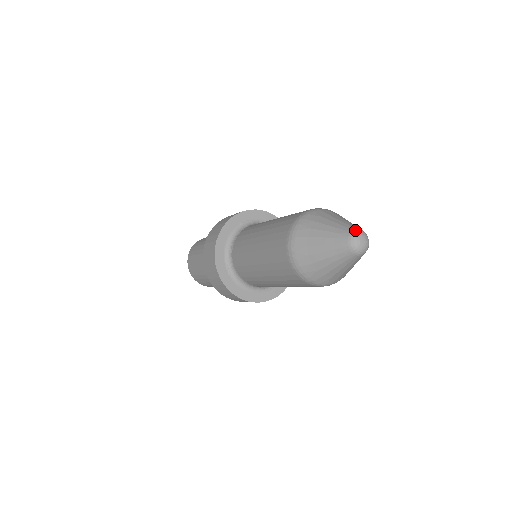
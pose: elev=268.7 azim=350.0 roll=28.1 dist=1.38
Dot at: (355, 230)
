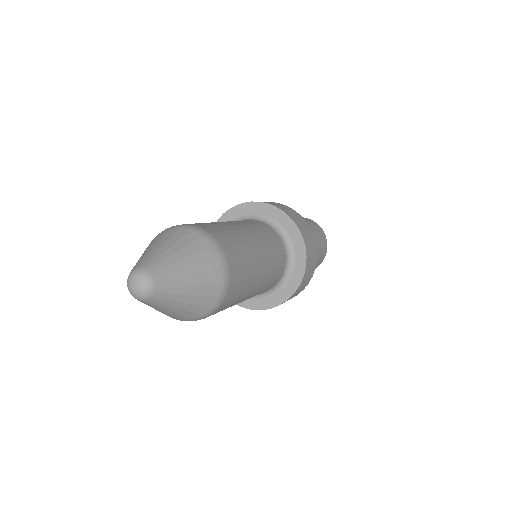
Dot at: (145, 269)
